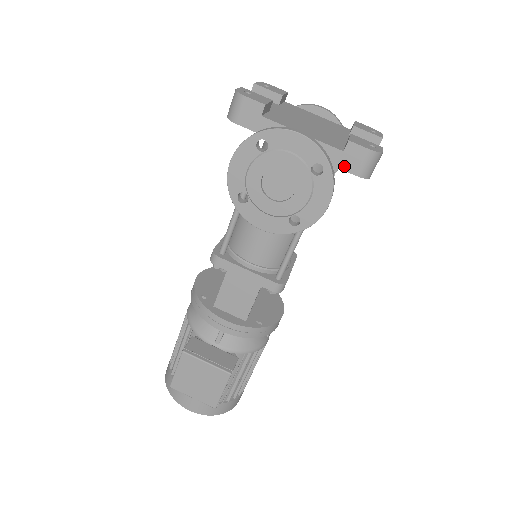
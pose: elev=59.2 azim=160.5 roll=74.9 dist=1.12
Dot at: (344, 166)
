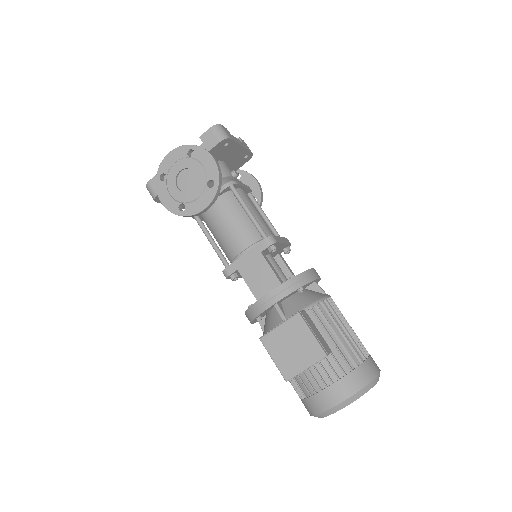
Dot at: (211, 147)
